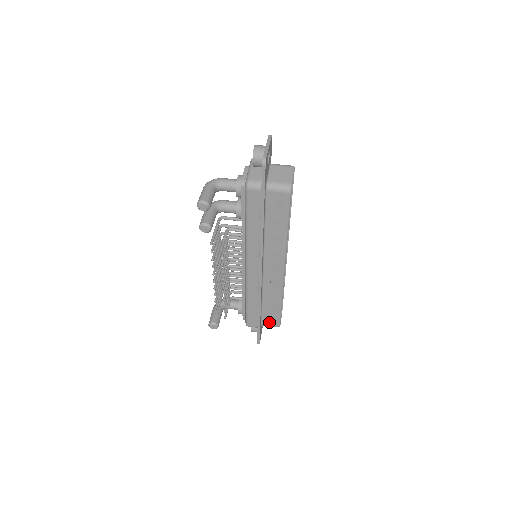
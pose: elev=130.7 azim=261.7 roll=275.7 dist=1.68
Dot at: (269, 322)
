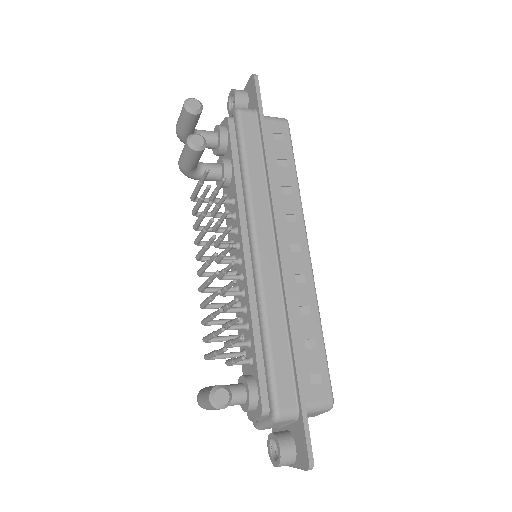
Dot at: (313, 392)
